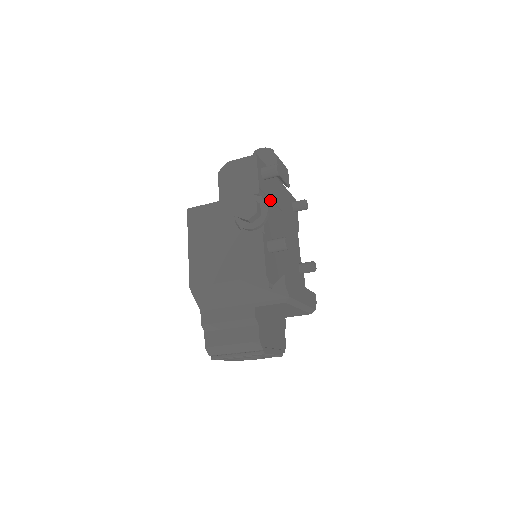
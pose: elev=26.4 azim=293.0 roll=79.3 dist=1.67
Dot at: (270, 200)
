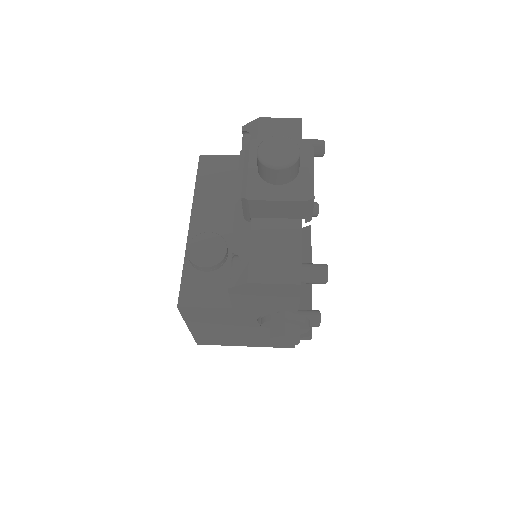
Dot at: occluded
